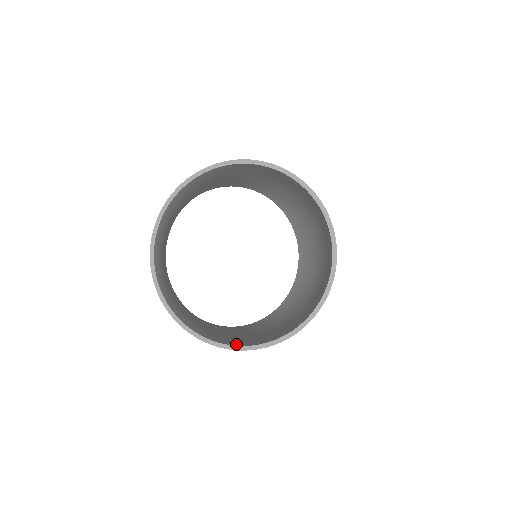
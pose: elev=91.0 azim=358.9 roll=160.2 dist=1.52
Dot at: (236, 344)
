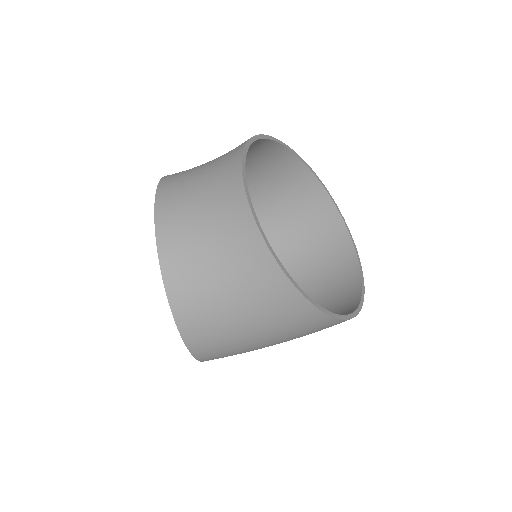
Dot at: occluded
